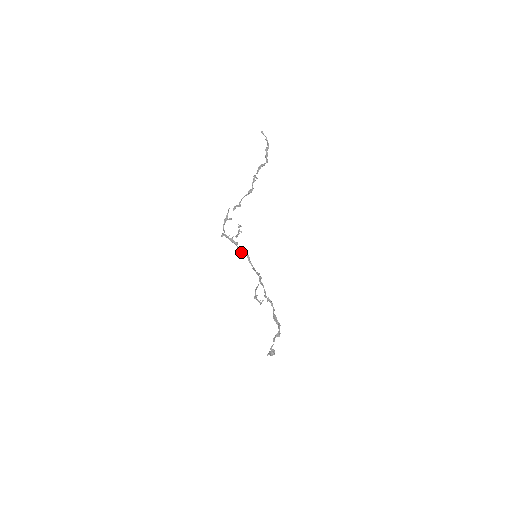
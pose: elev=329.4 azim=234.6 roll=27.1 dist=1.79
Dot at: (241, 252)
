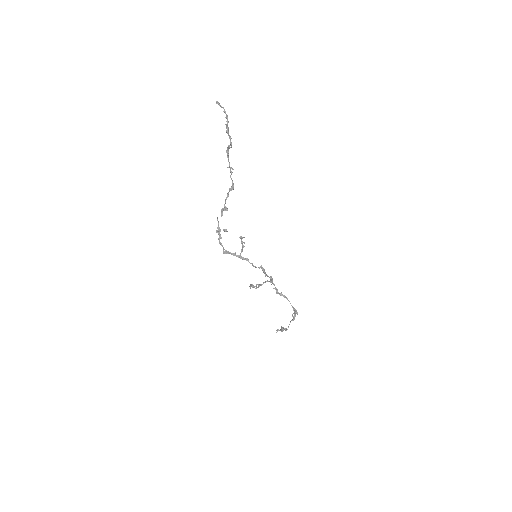
Dot at: (255, 267)
